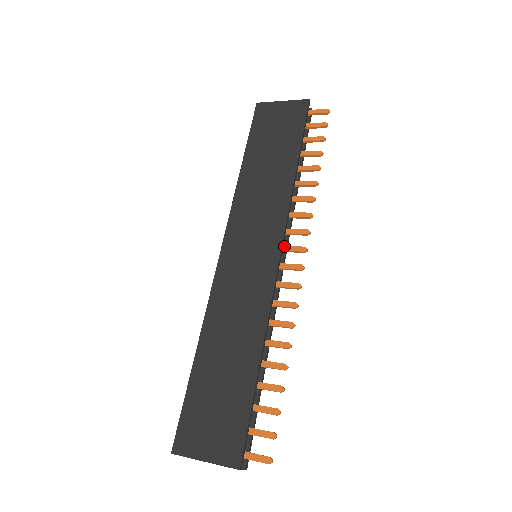
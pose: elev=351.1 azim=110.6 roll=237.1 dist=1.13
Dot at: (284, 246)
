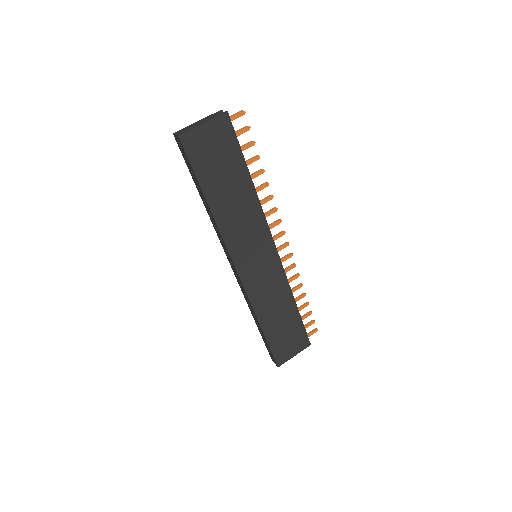
Dot at: occluded
